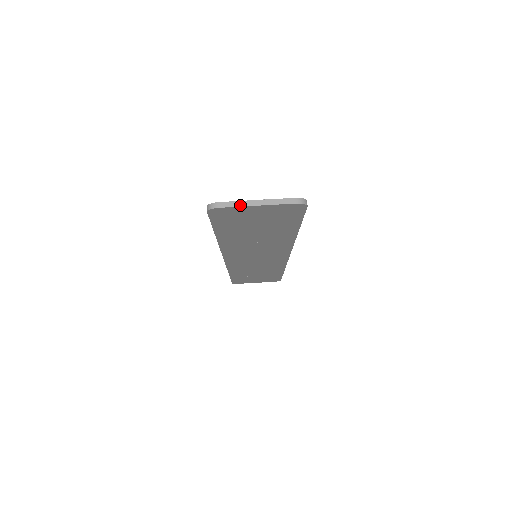
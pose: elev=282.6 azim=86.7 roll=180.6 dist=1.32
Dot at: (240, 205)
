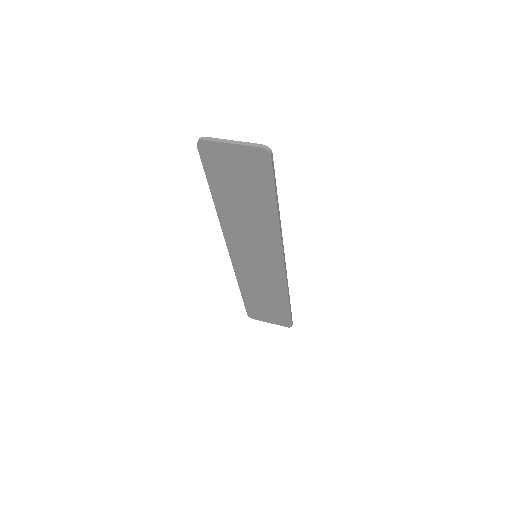
Dot at: (219, 141)
